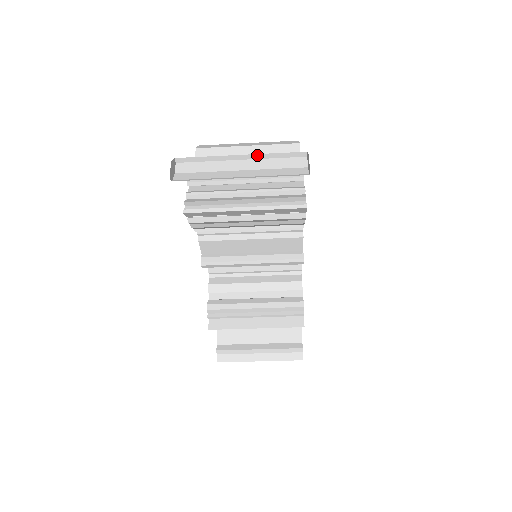
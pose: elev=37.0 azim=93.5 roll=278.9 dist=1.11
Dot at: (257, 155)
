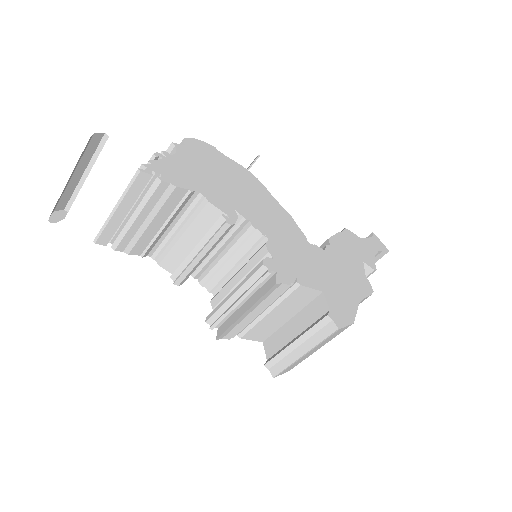
Dot at: (89, 165)
